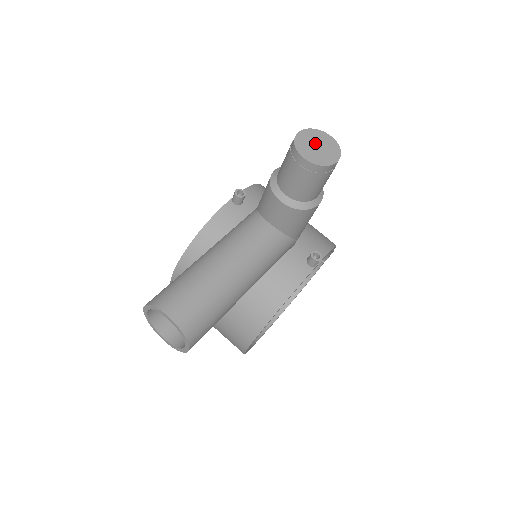
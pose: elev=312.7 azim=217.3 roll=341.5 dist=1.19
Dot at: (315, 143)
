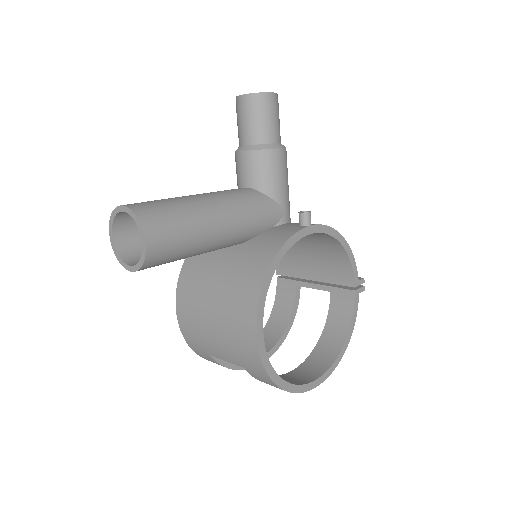
Dot at: occluded
